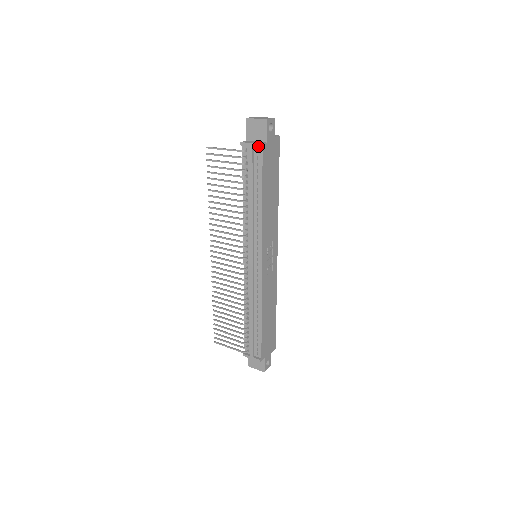
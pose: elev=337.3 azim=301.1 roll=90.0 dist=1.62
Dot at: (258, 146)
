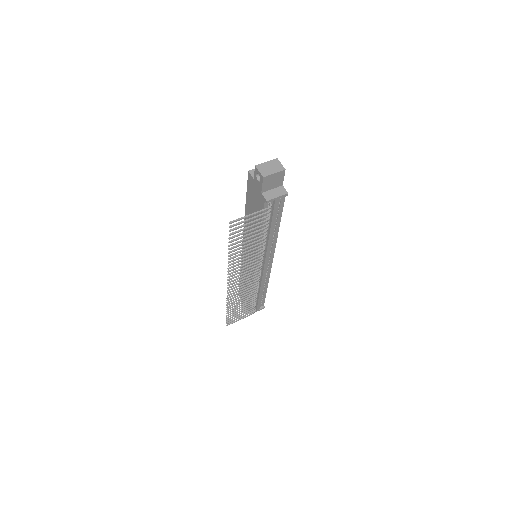
Dot at: occluded
